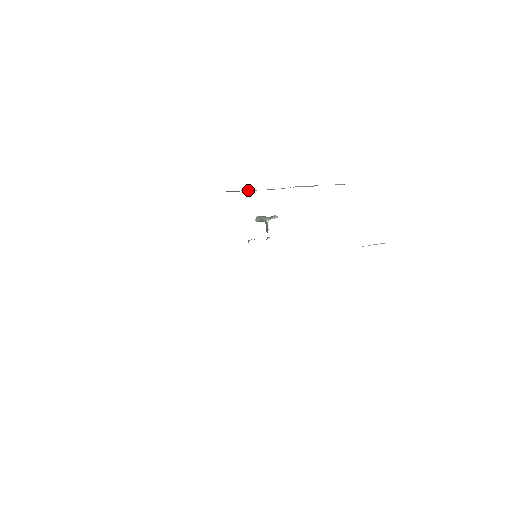
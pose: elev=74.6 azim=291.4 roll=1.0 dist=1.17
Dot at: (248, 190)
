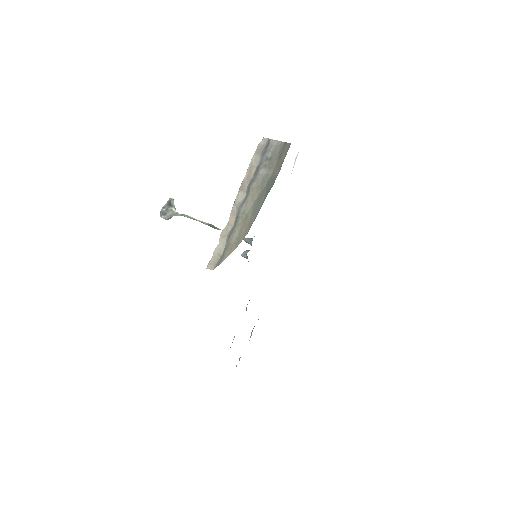
Dot at: (221, 245)
